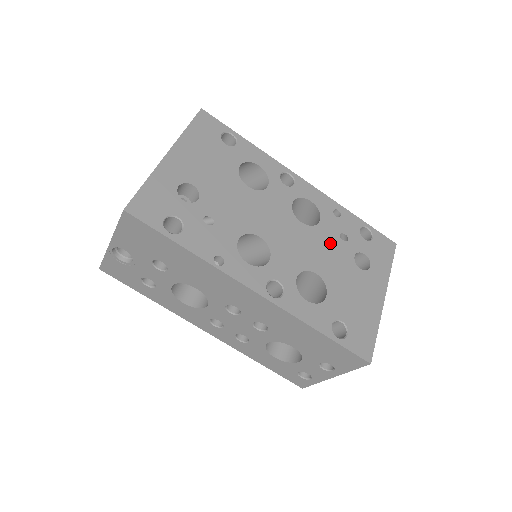
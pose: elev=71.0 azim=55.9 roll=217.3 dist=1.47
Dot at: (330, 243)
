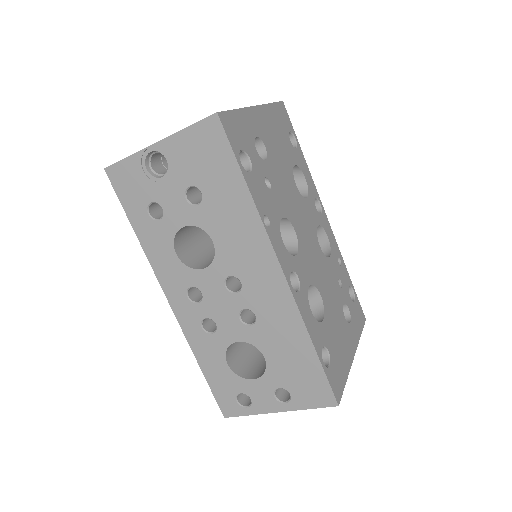
Dot at: (332, 280)
